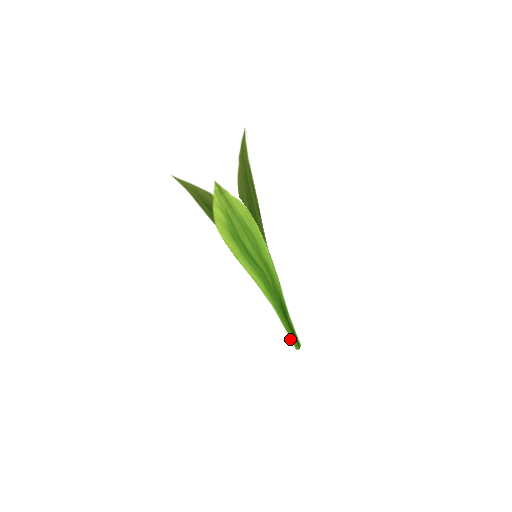
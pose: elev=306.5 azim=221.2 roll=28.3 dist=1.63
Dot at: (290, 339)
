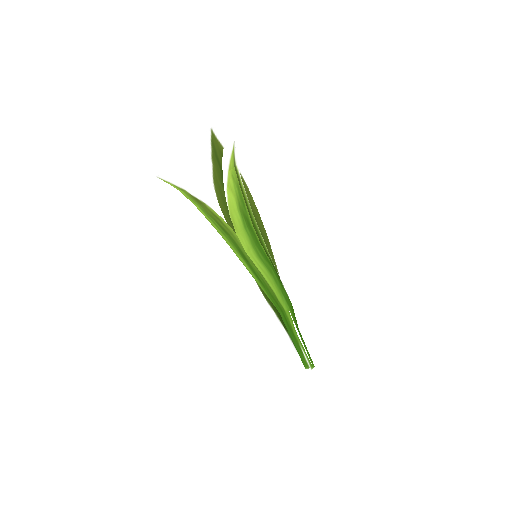
Dot at: (304, 356)
